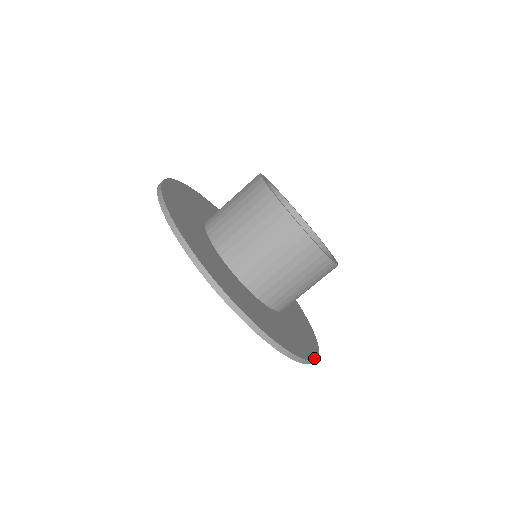
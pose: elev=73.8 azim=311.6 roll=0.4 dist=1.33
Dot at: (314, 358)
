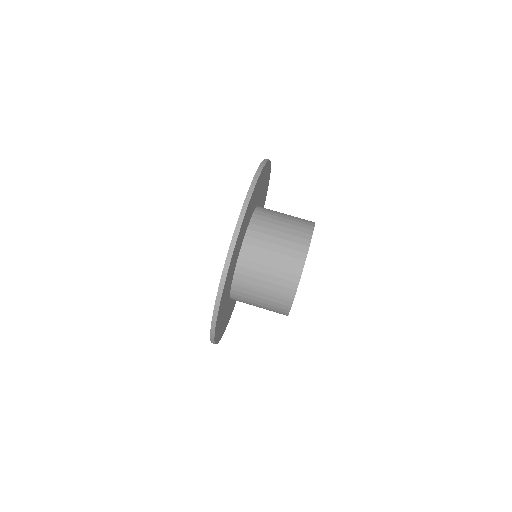
Dot at: (230, 264)
